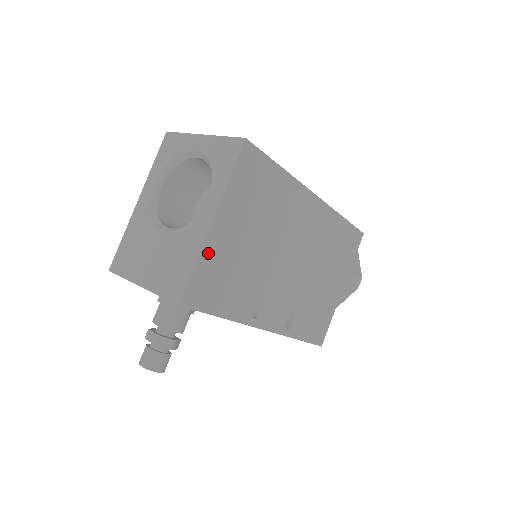
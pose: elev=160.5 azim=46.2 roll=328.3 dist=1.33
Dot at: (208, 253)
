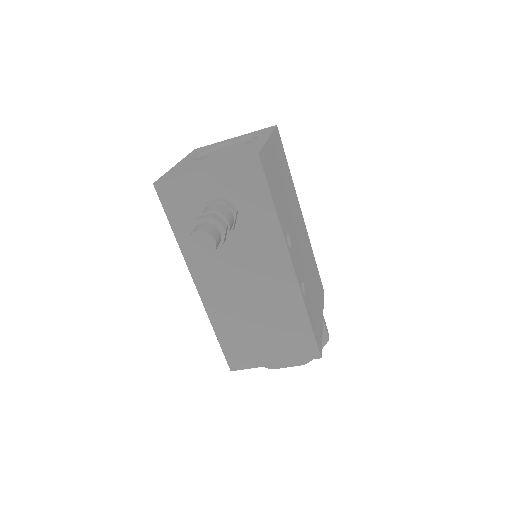
Dot at: (268, 151)
